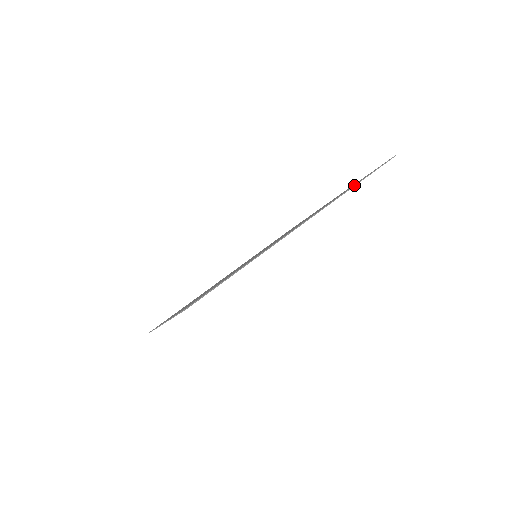
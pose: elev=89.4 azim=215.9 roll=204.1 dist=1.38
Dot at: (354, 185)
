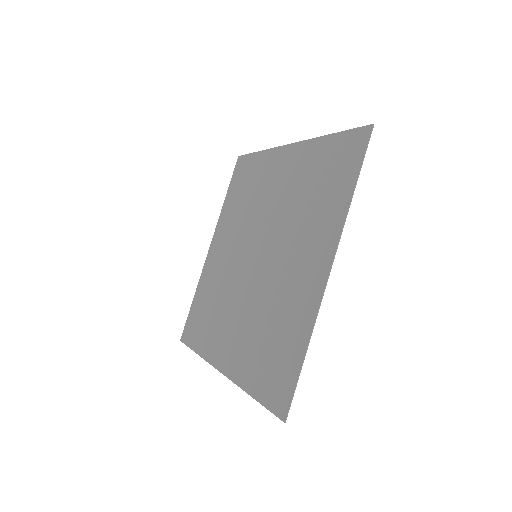
Dot at: (353, 194)
